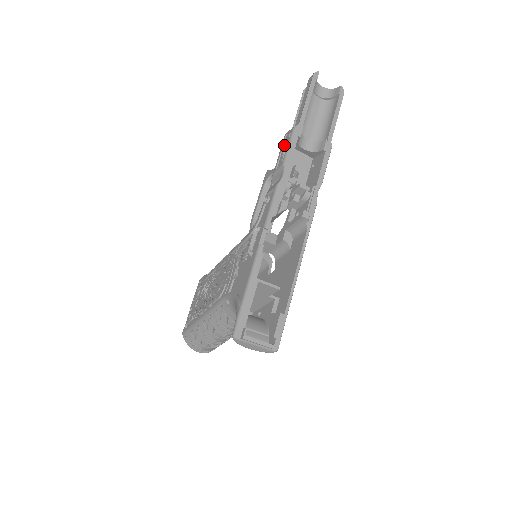
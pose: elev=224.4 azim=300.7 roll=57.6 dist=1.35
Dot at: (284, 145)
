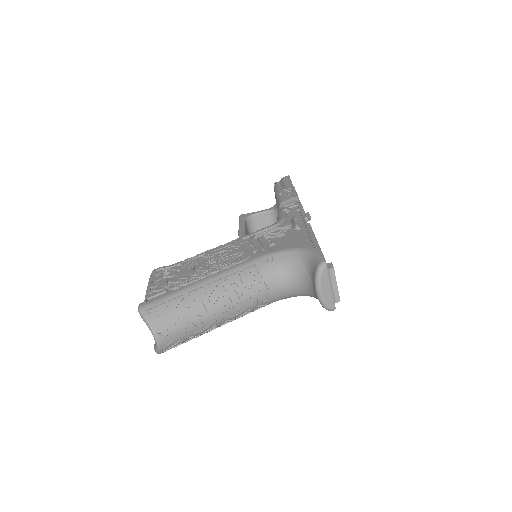
Dot at: (285, 193)
